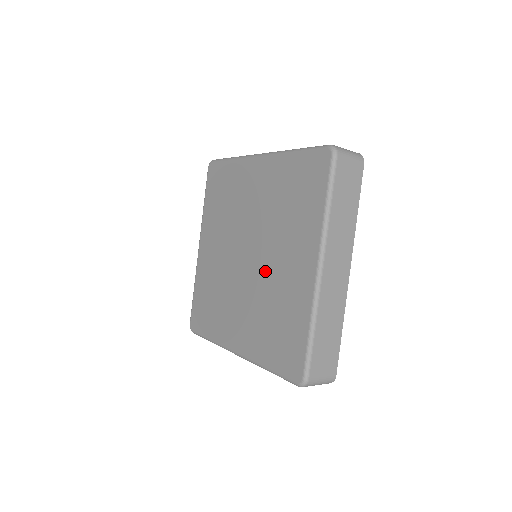
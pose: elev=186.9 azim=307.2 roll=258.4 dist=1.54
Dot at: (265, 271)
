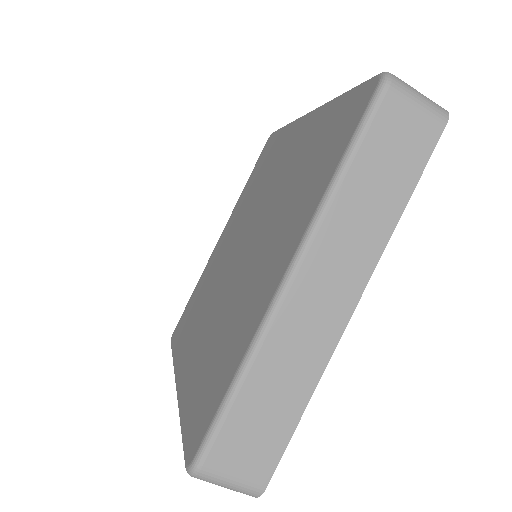
Dot at: (243, 273)
